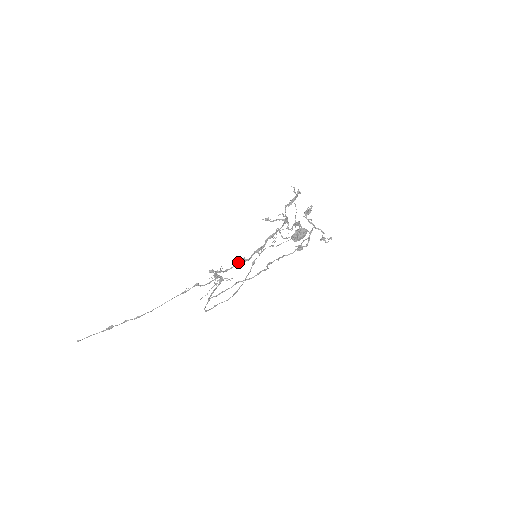
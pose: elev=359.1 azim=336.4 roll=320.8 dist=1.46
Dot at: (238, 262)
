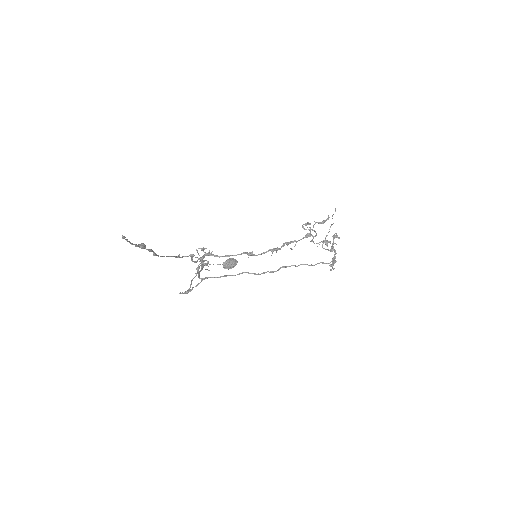
Dot at: (245, 253)
